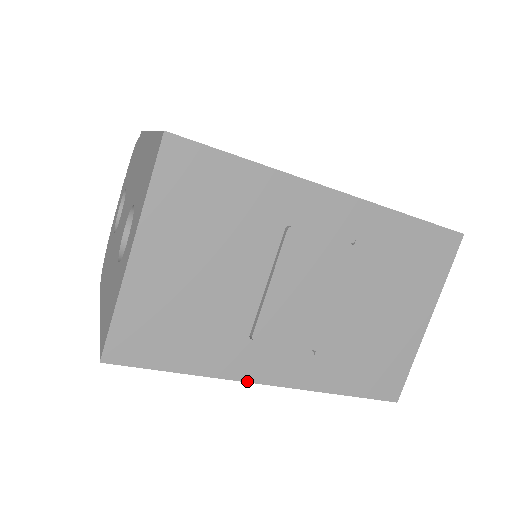
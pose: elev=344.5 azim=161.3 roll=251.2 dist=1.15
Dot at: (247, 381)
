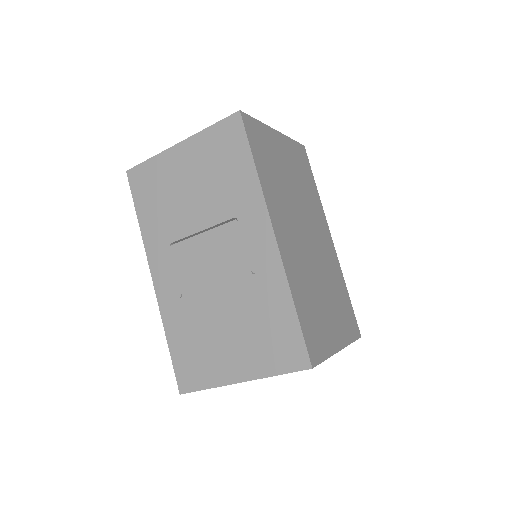
Dot at: (149, 262)
